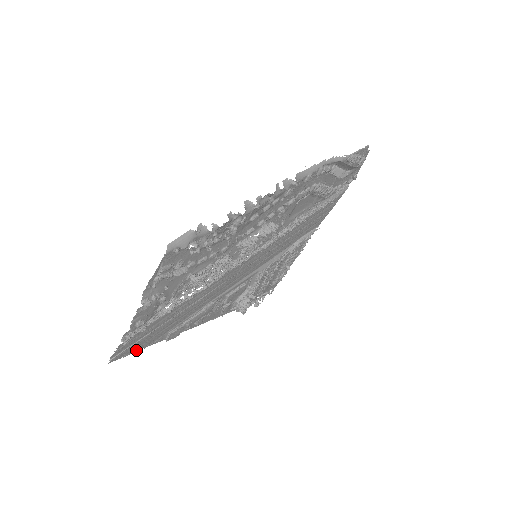
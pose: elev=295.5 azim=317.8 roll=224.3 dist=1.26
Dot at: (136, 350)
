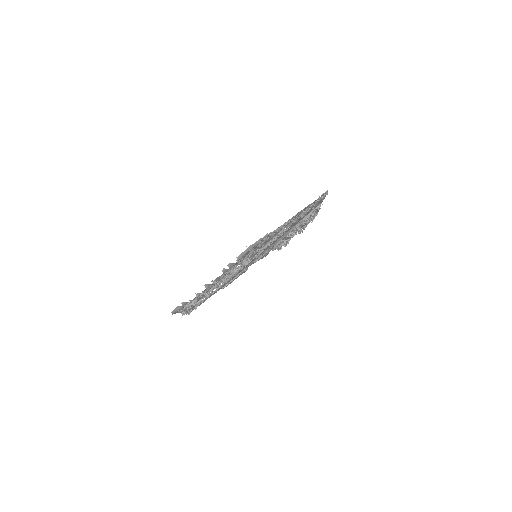
Dot at: occluded
